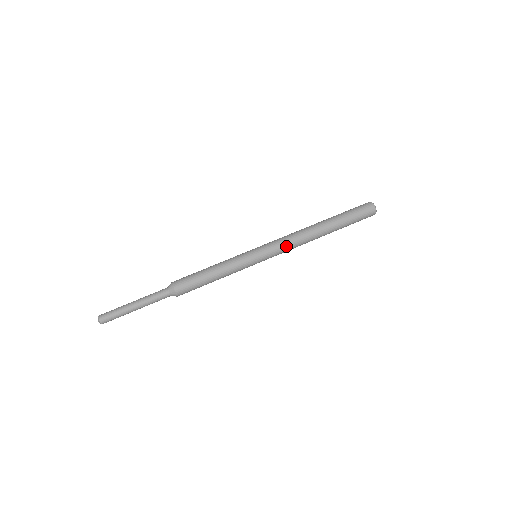
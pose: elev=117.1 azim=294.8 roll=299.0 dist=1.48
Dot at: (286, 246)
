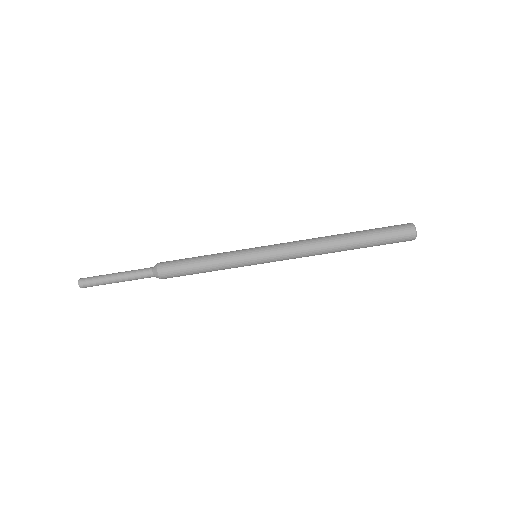
Dot at: (292, 258)
